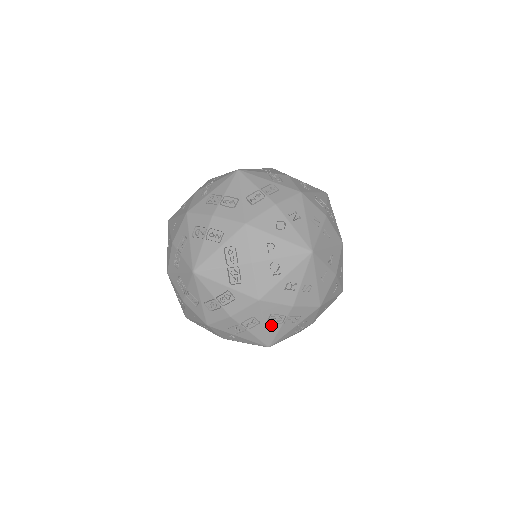
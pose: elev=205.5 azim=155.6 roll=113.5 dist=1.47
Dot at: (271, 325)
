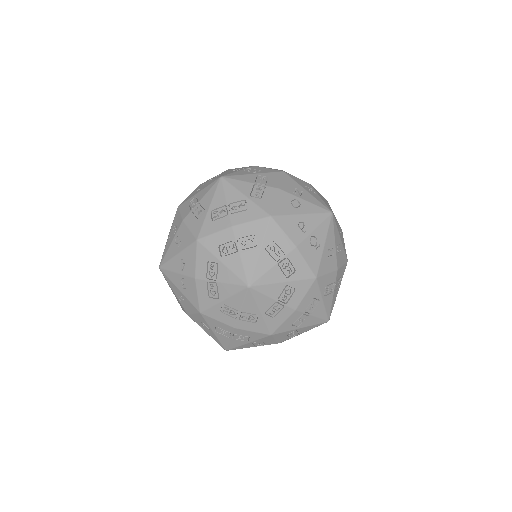
Dot at: (327, 298)
